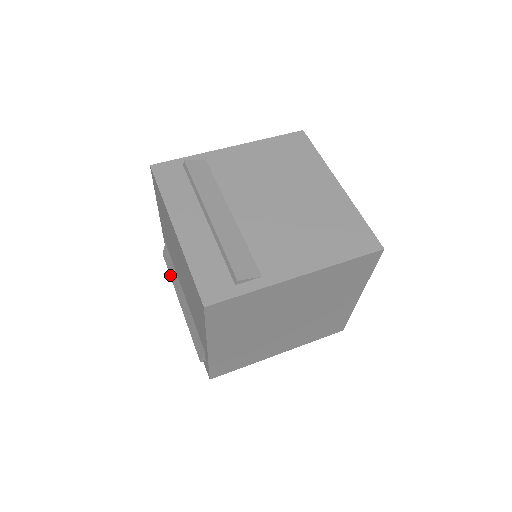
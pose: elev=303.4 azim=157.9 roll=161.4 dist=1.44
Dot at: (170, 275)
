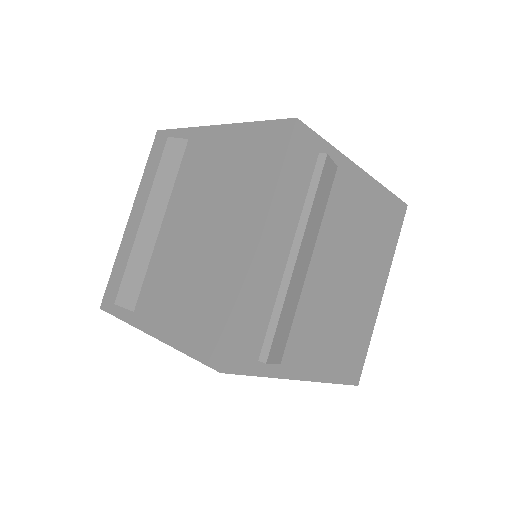
Dot at: (157, 174)
